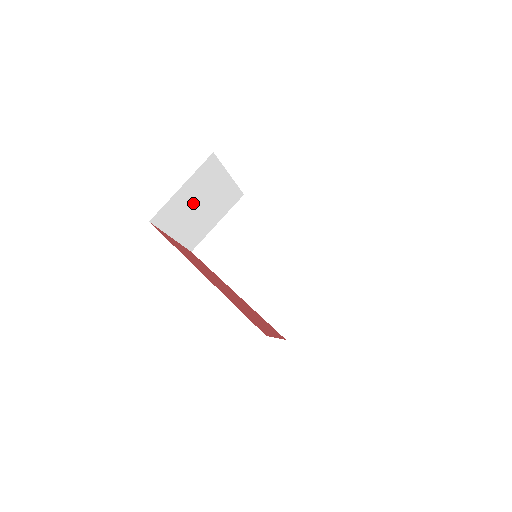
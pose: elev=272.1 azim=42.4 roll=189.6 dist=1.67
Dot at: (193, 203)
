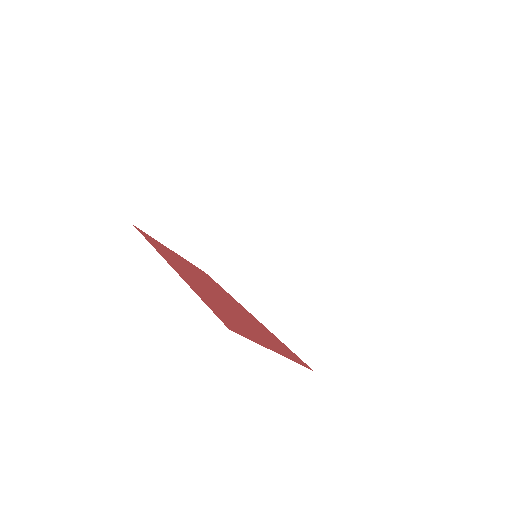
Dot at: (189, 207)
